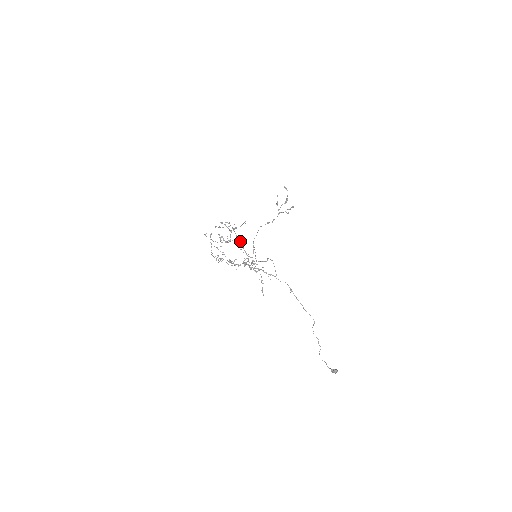
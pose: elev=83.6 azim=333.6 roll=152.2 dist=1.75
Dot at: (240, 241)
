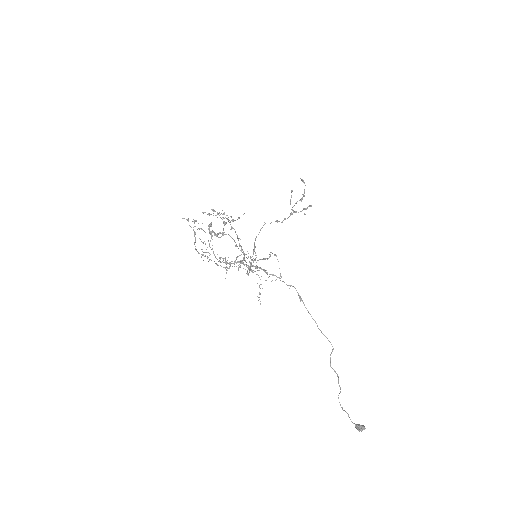
Dot at: occluded
